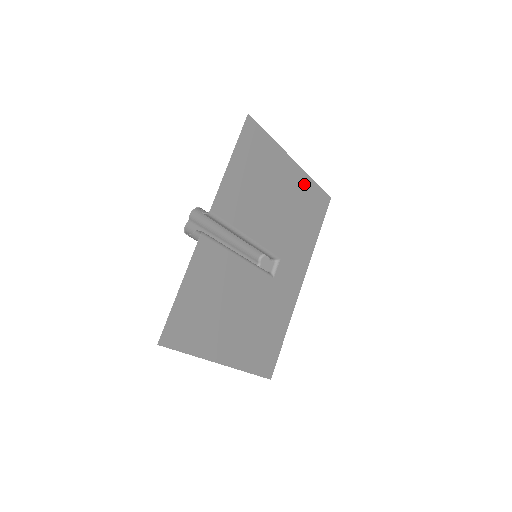
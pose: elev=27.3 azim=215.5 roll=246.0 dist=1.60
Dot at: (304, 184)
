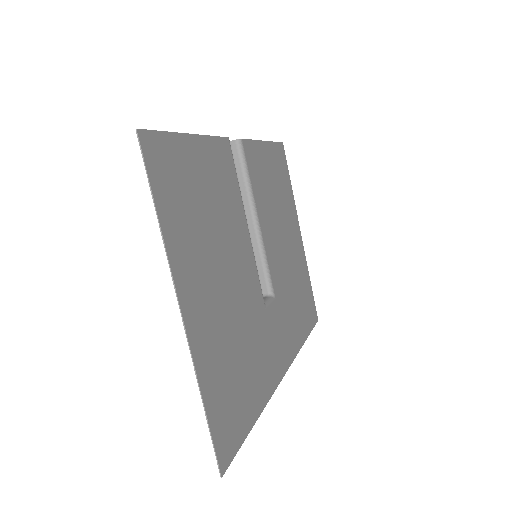
Dot at: (303, 266)
